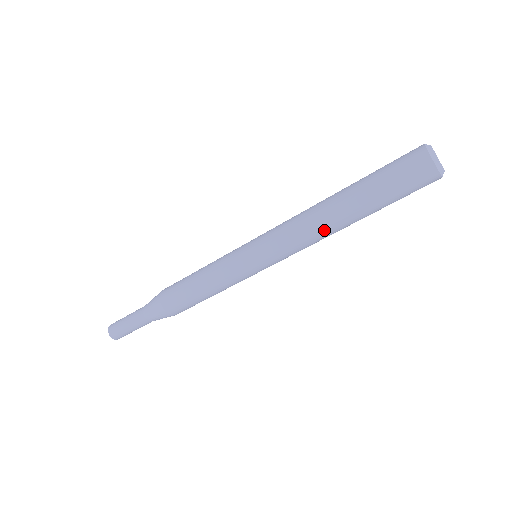
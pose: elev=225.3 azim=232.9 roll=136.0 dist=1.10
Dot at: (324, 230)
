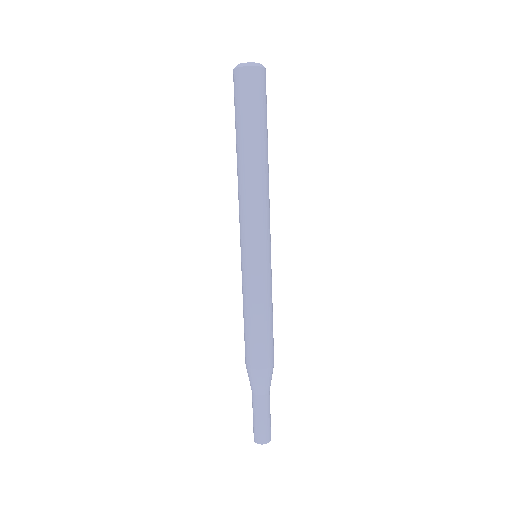
Dot at: (256, 181)
